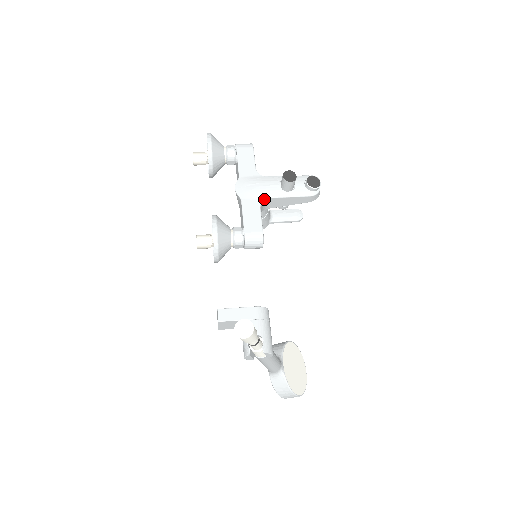
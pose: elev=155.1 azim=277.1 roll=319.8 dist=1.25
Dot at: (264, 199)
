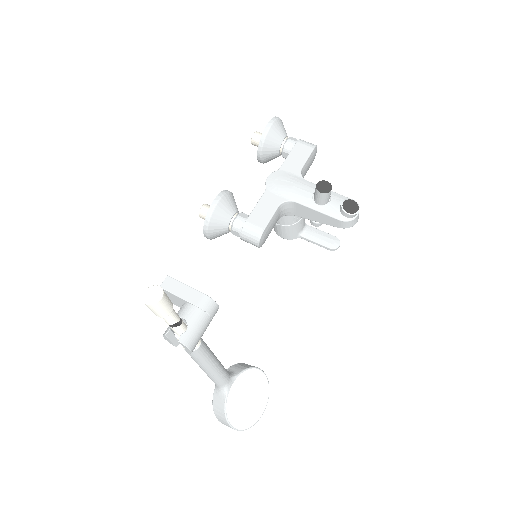
Dot at: (288, 200)
